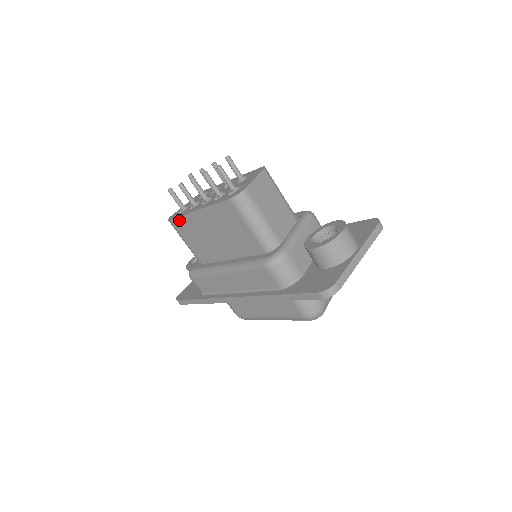
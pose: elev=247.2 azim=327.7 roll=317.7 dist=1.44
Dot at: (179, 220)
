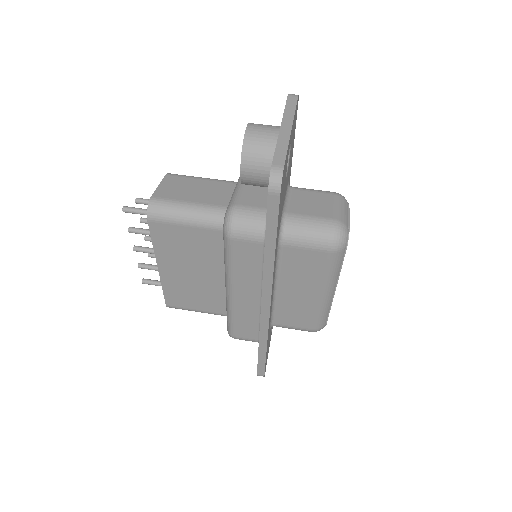
Dot at: (167, 295)
